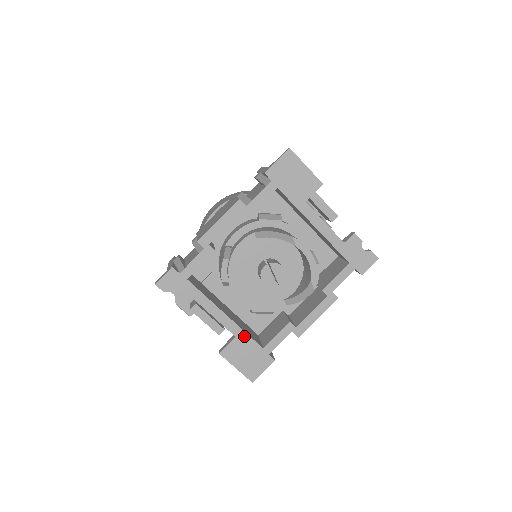
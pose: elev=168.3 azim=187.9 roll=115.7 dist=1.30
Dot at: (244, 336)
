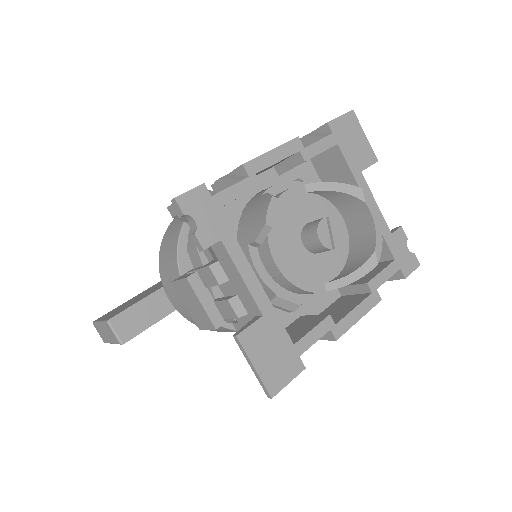
Dot at: (274, 318)
